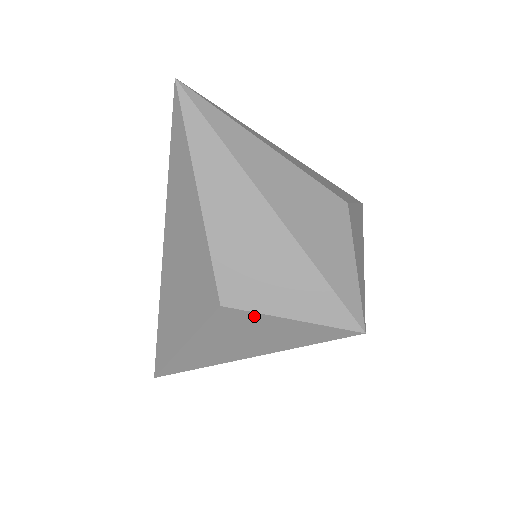
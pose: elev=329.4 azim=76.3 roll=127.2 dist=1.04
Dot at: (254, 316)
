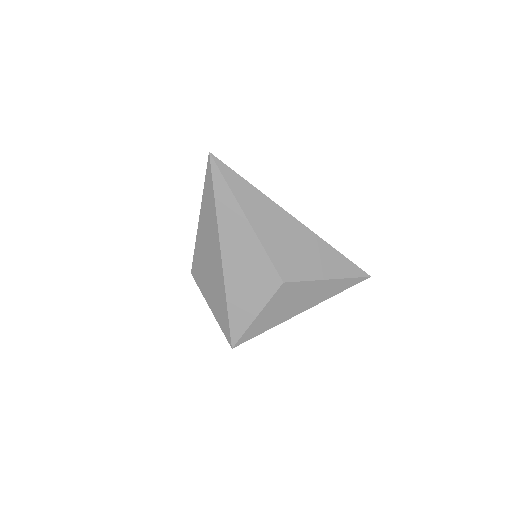
Dot at: occluded
